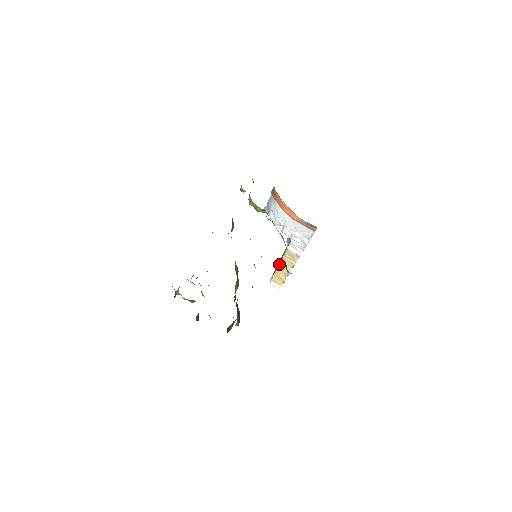
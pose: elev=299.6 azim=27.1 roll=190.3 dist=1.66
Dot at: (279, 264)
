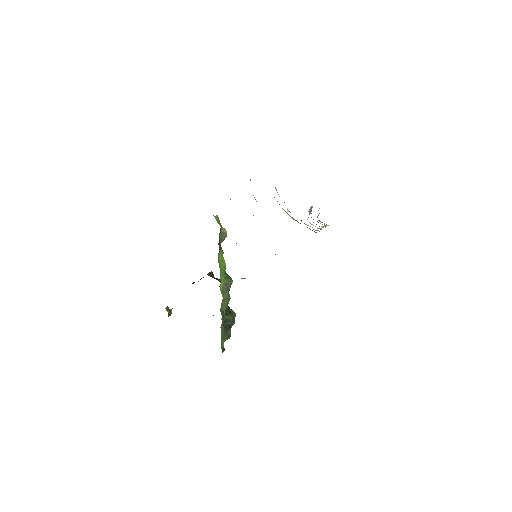
Dot at: (313, 219)
